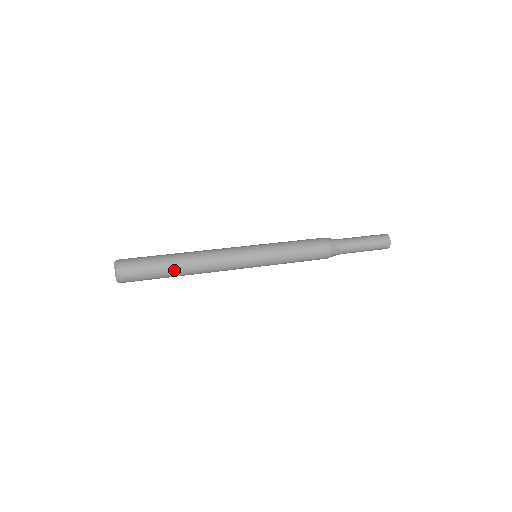
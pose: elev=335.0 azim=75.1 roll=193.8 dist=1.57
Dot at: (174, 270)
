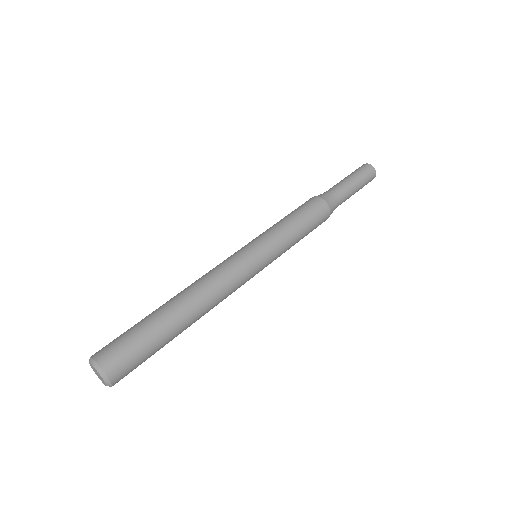
Dot at: occluded
